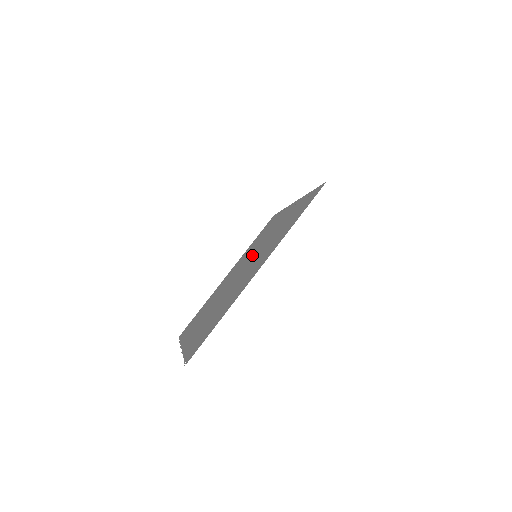
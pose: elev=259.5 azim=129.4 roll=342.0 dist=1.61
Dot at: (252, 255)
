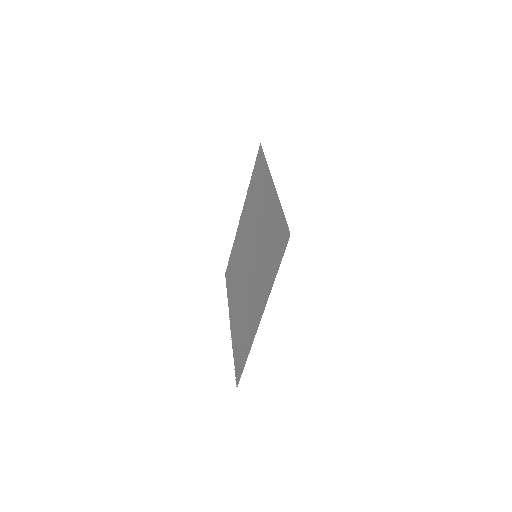
Dot at: (253, 239)
